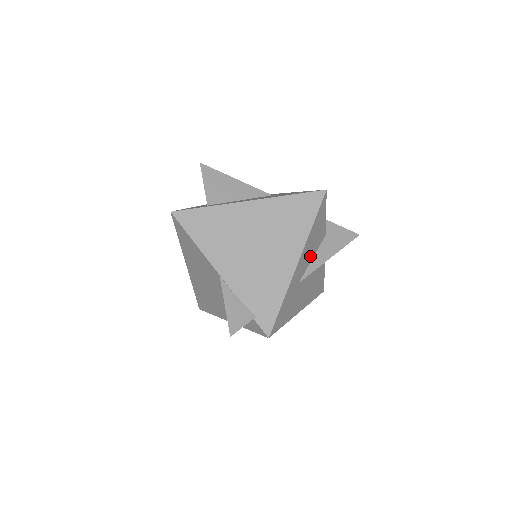
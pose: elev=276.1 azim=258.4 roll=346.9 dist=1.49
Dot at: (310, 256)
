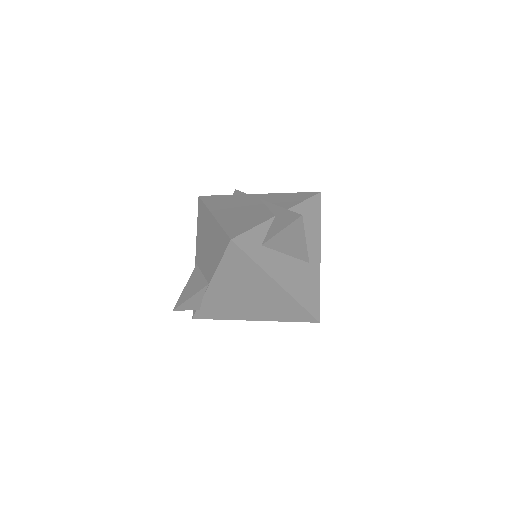
Dot at: occluded
